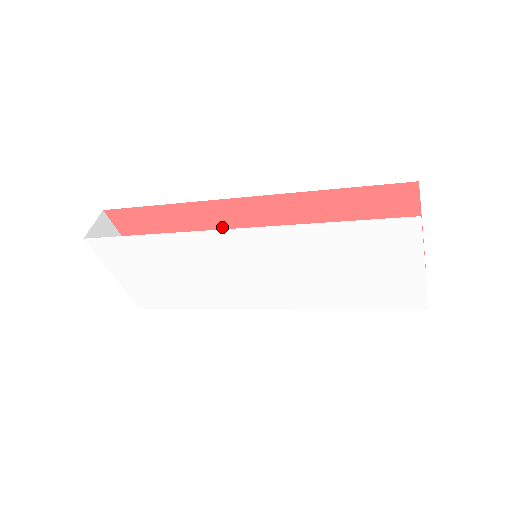
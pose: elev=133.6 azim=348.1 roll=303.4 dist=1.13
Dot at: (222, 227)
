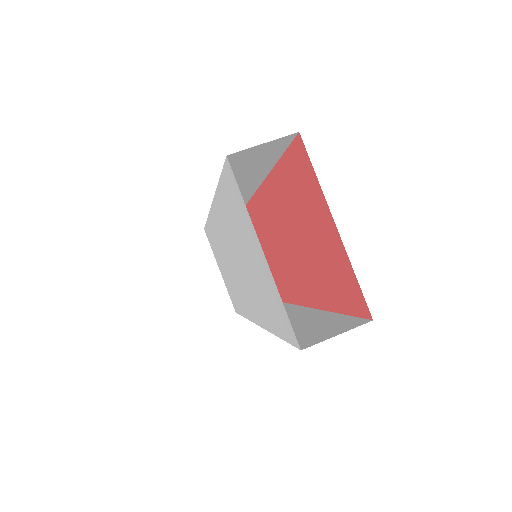
Dot at: (264, 230)
